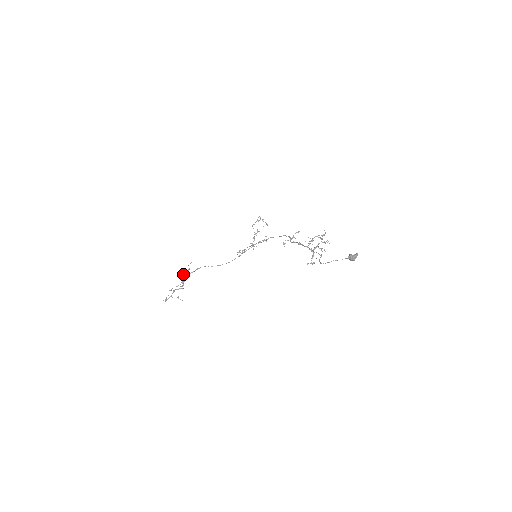
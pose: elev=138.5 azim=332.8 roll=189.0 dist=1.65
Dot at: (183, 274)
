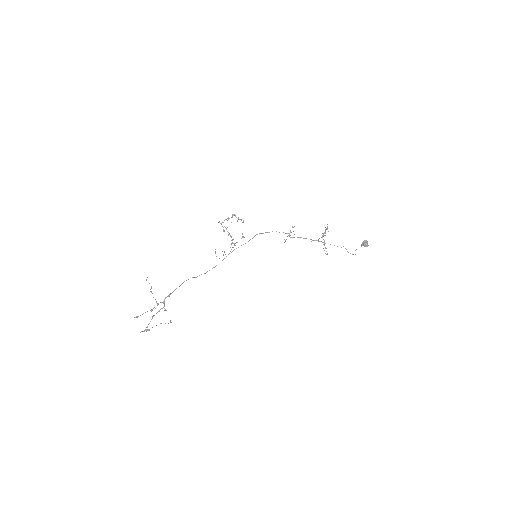
Dot at: occluded
